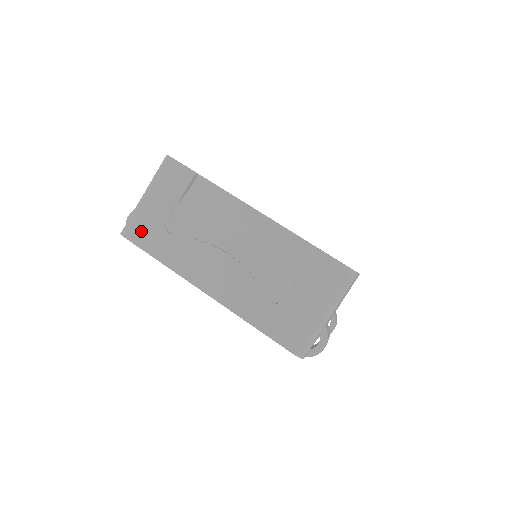
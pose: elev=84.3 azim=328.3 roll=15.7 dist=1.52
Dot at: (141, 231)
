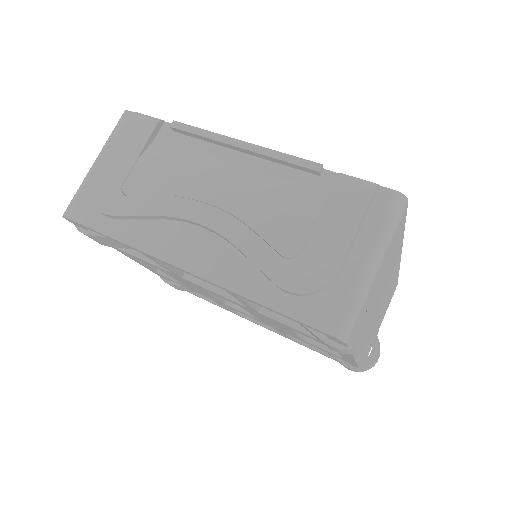
Dot at: (89, 205)
